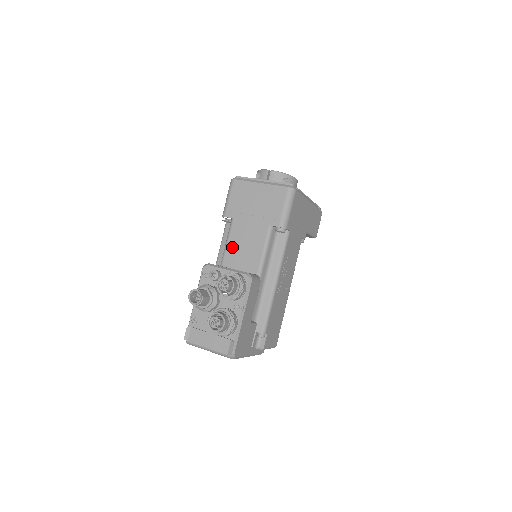
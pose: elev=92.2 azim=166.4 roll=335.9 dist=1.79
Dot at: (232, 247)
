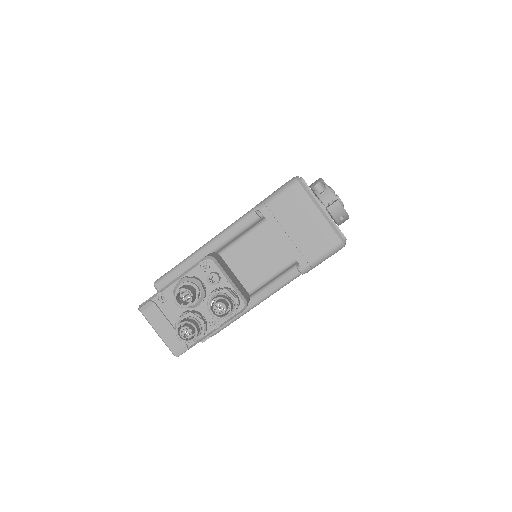
Dot at: (245, 247)
